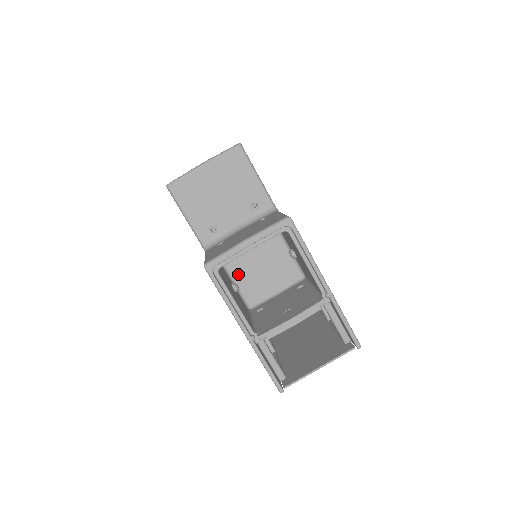
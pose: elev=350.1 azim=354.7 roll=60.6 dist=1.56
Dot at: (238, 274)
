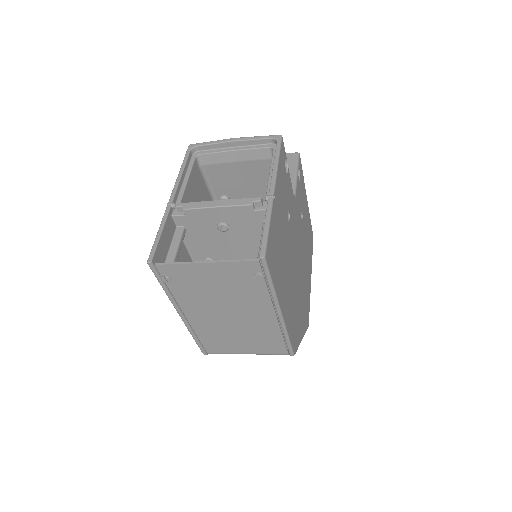
Dot at: occluded
